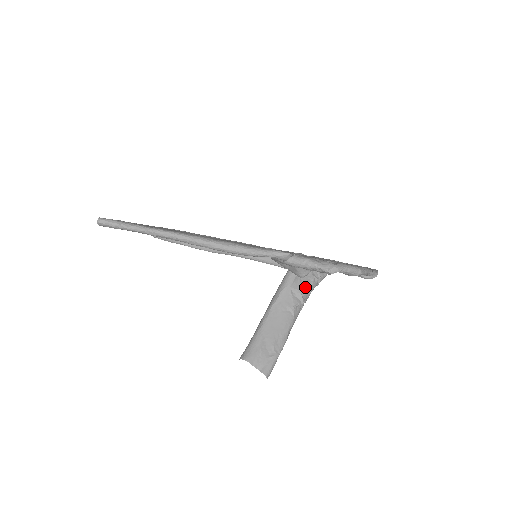
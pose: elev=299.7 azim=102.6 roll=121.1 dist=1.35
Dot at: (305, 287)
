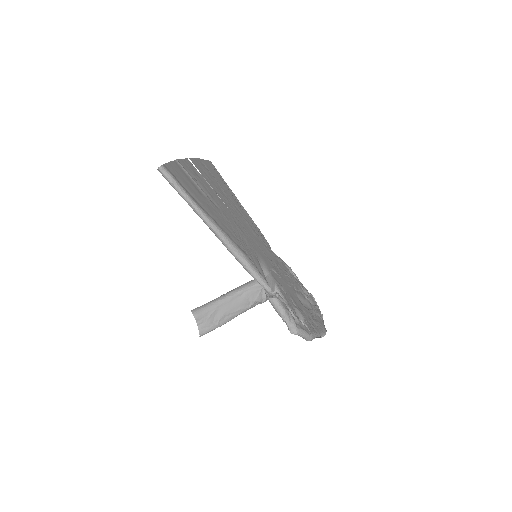
Dot at: occluded
